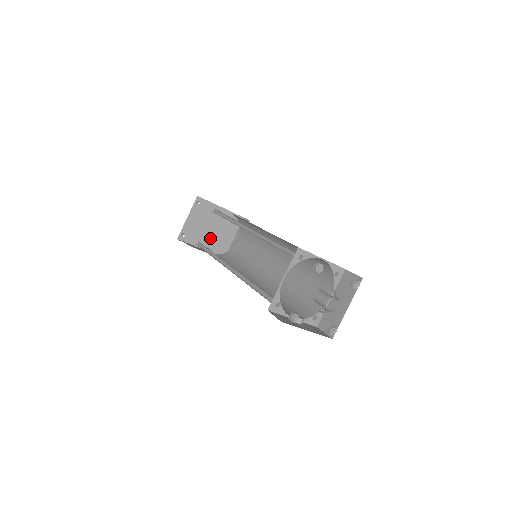
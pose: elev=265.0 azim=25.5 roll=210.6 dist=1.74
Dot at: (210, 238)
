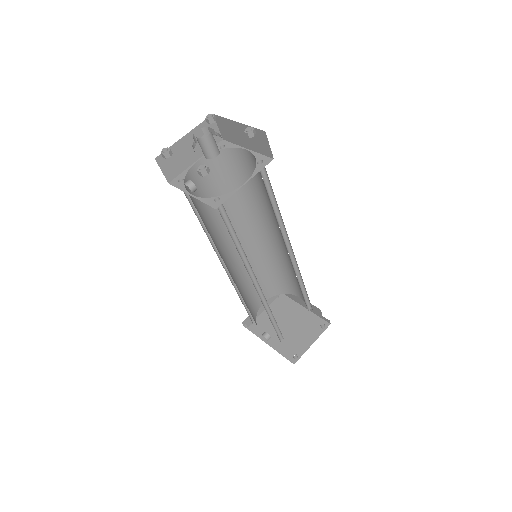
Dot at: occluded
